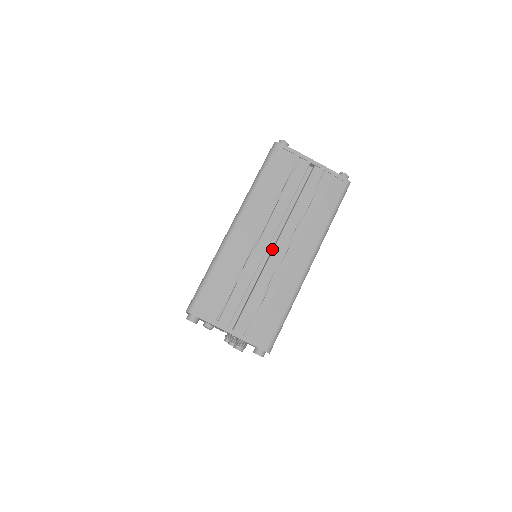
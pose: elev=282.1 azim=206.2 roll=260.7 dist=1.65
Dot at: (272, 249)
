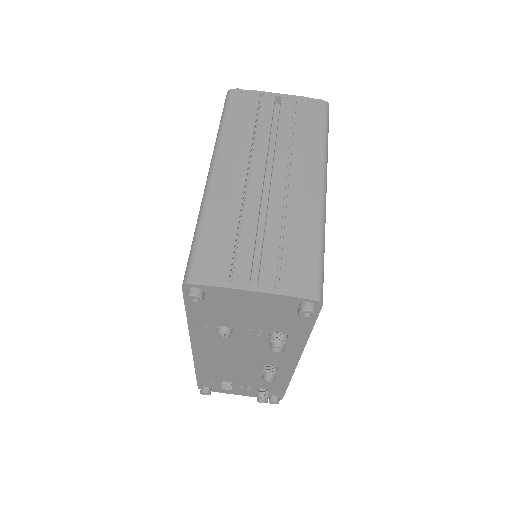
Dot at: (269, 186)
